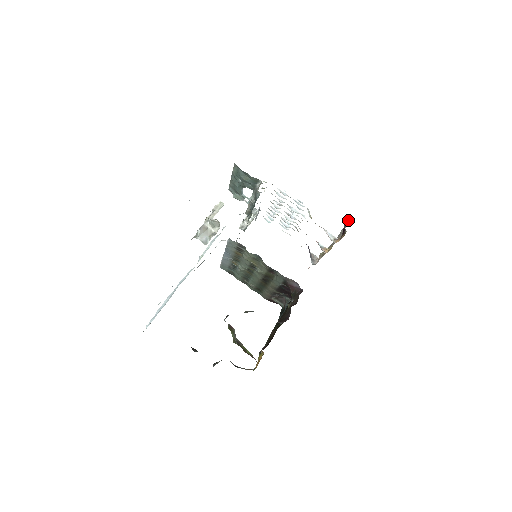
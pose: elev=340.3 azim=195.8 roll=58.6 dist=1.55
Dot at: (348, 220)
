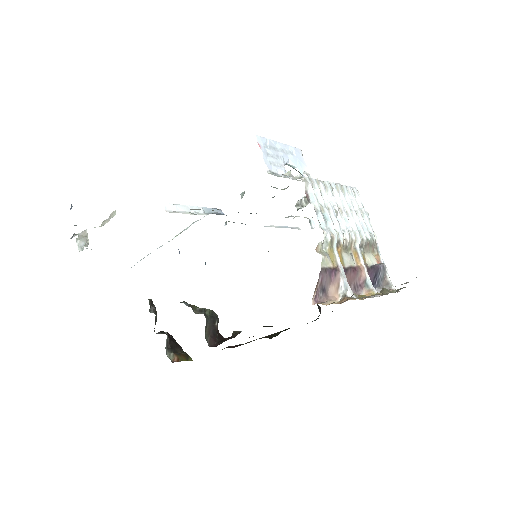
Dot at: occluded
